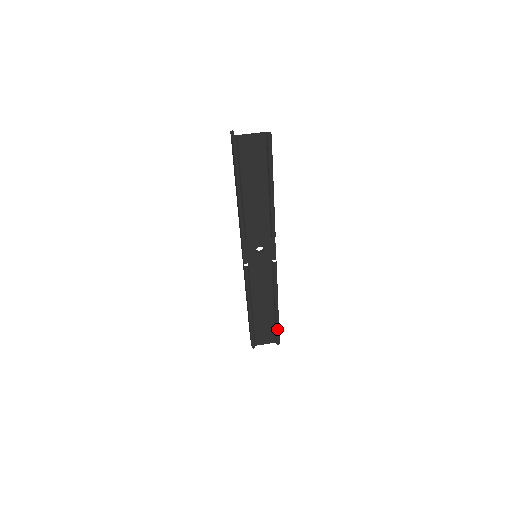
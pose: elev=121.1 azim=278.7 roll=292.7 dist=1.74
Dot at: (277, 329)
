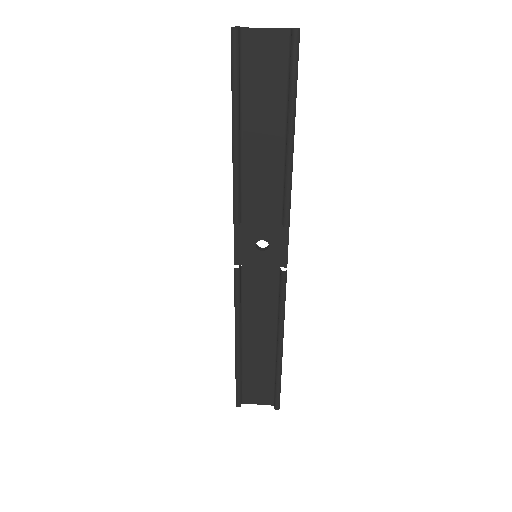
Dot at: (277, 384)
